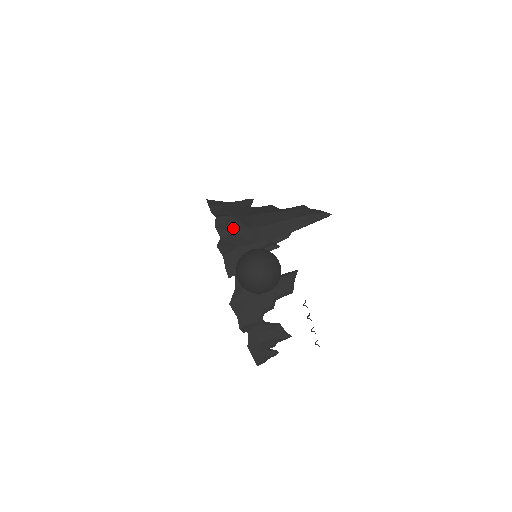
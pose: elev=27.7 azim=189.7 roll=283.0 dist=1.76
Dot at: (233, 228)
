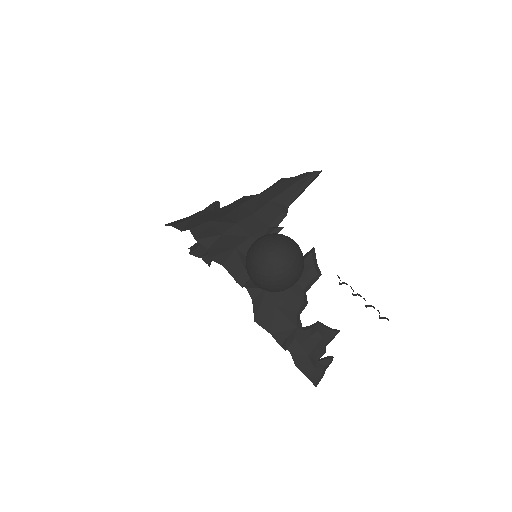
Dot at: (217, 232)
